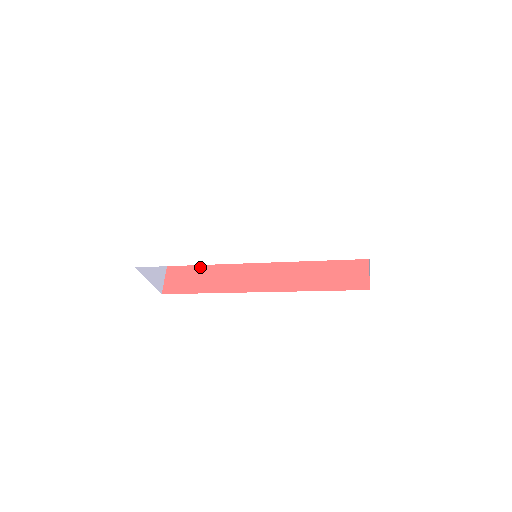
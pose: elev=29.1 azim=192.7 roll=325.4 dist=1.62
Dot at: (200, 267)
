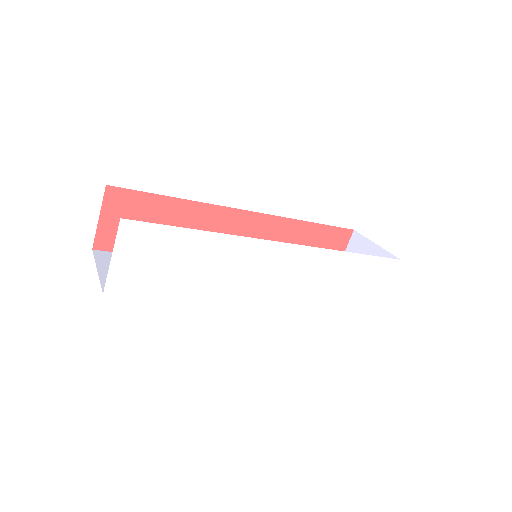
Dot at: (157, 218)
